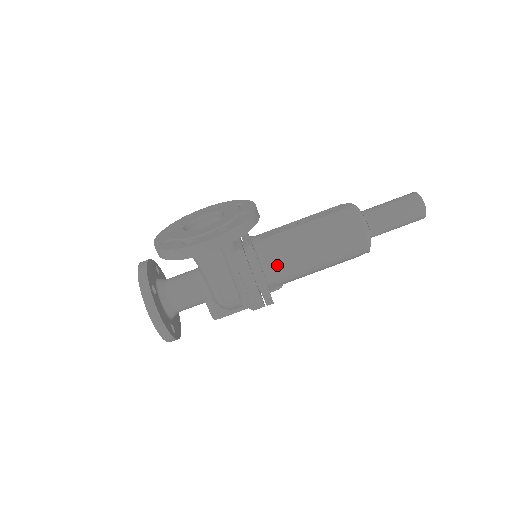
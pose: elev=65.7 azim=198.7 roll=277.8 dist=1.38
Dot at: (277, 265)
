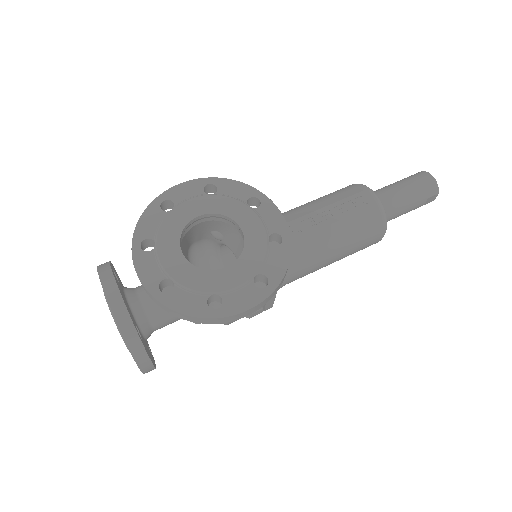
Dot at: (290, 279)
